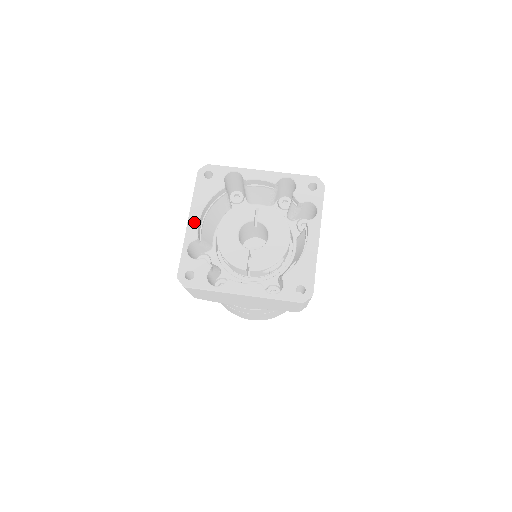
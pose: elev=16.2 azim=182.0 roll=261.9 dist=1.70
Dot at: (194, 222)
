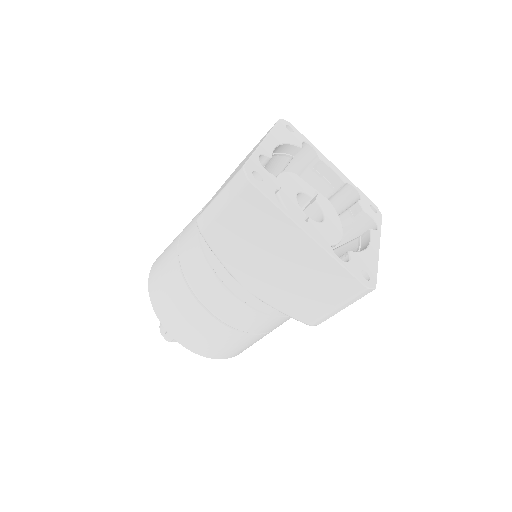
Dot at: (271, 144)
